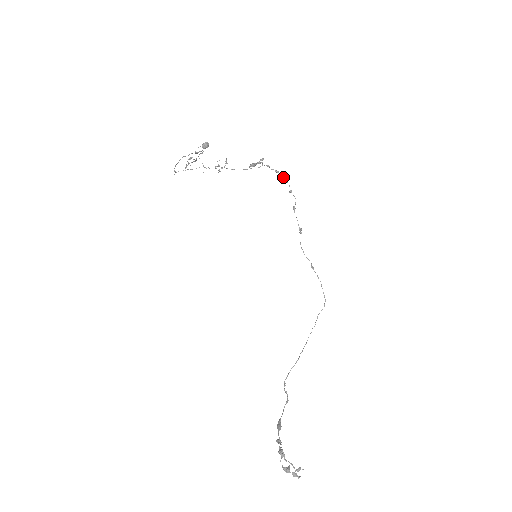
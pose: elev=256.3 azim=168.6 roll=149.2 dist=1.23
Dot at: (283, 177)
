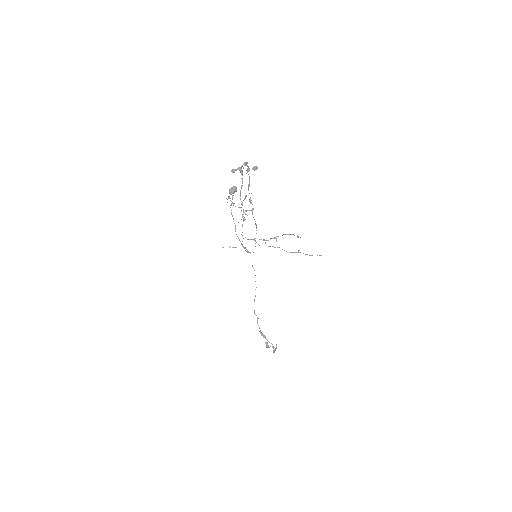
Dot at: occluded
